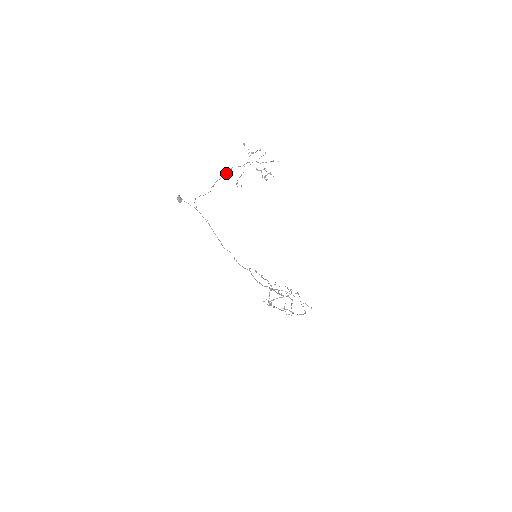
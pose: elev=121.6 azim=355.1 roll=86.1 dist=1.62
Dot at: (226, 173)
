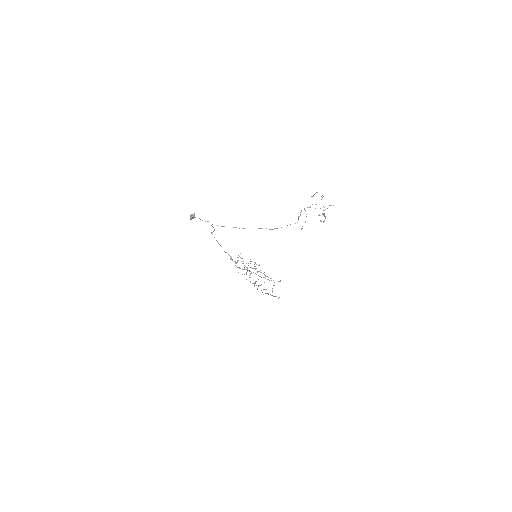
Dot at: (297, 222)
